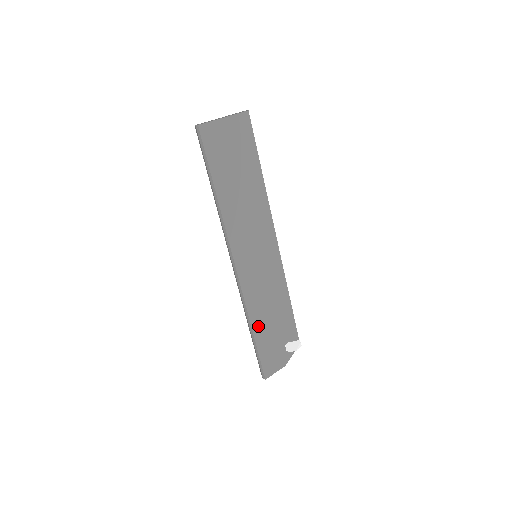
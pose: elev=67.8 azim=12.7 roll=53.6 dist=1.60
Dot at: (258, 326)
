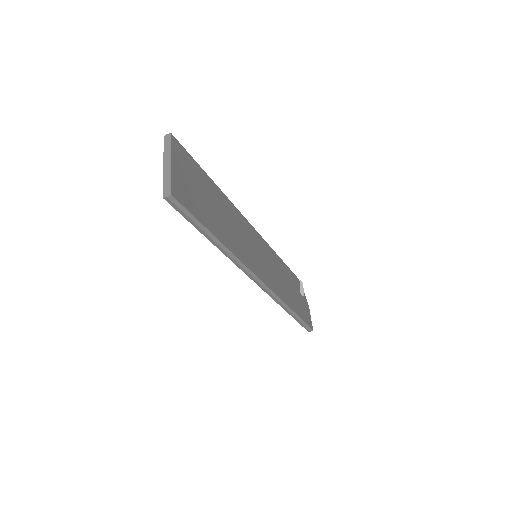
Dot at: (291, 303)
